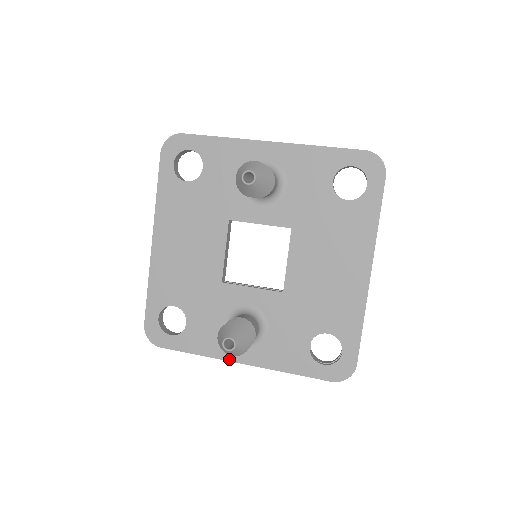
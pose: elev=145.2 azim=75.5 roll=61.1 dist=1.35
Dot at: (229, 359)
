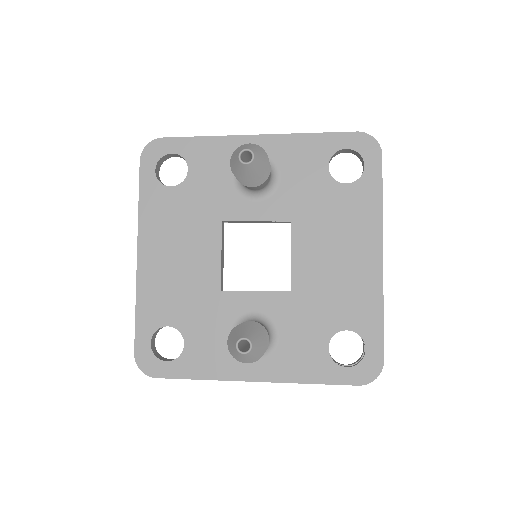
Dot at: (238, 378)
